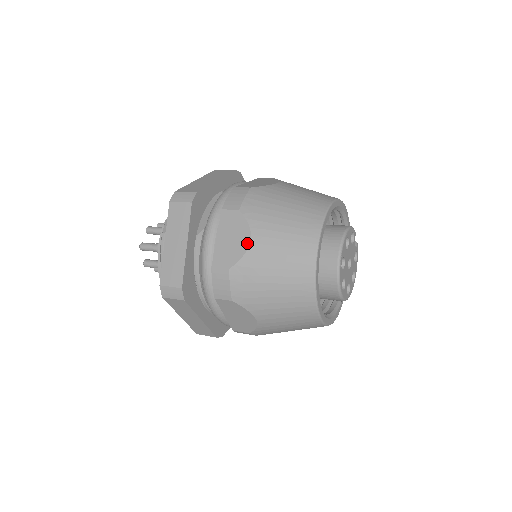
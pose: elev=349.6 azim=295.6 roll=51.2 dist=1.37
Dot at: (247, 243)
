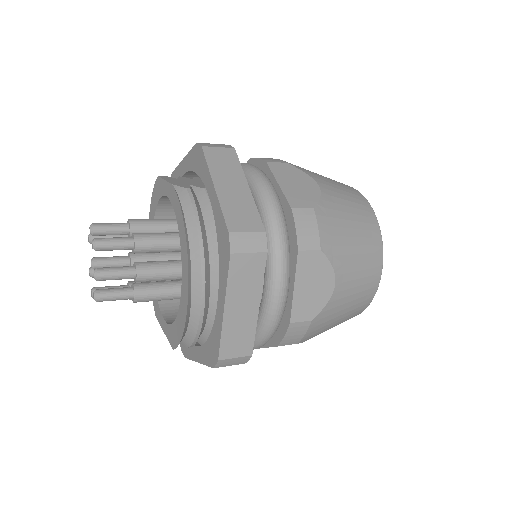
Dot at: (316, 187)
